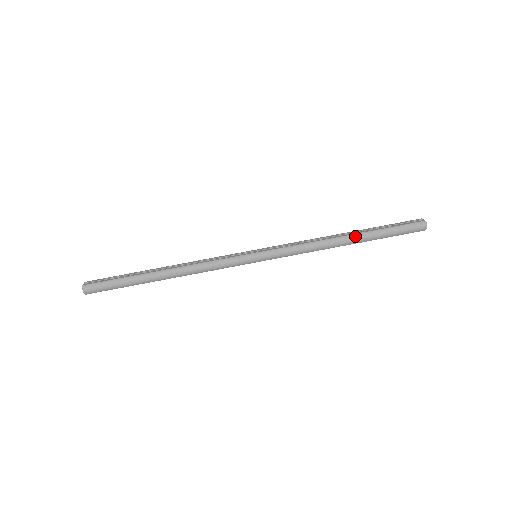
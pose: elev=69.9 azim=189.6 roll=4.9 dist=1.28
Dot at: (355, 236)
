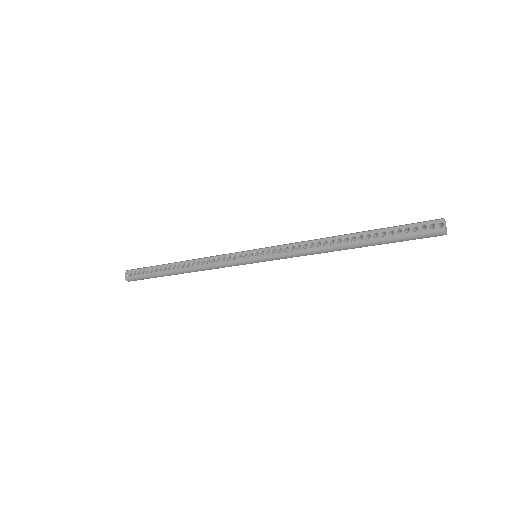
Dot at: (354, 245)
